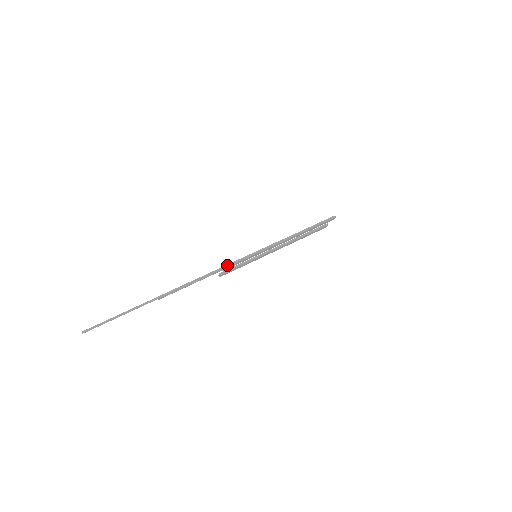
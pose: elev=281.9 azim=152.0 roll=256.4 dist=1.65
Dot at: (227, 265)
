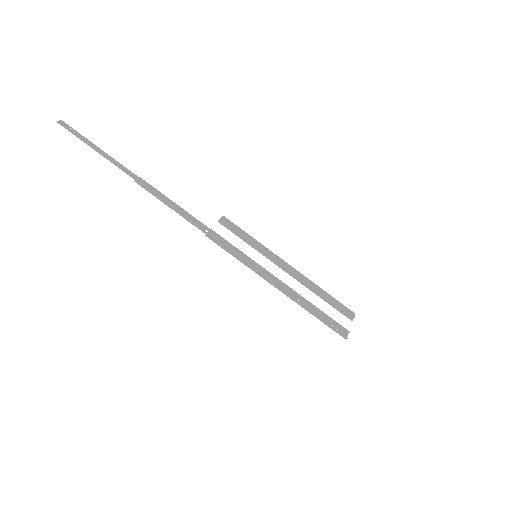
Dot at: (212, 238)
